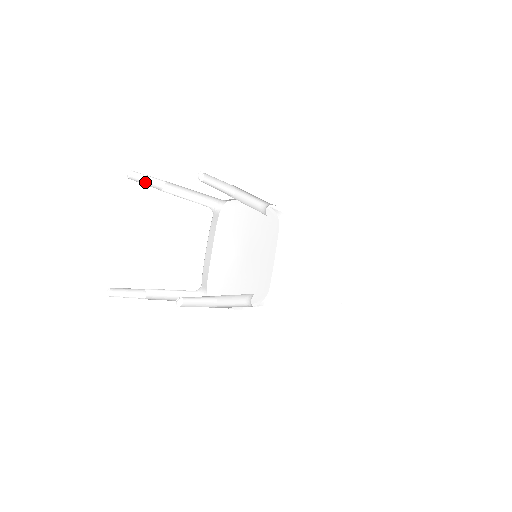
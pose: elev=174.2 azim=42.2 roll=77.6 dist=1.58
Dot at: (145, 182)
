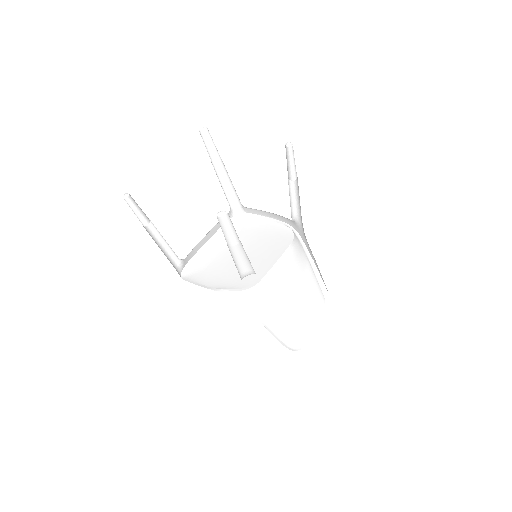
Dot at: (208, 144)
